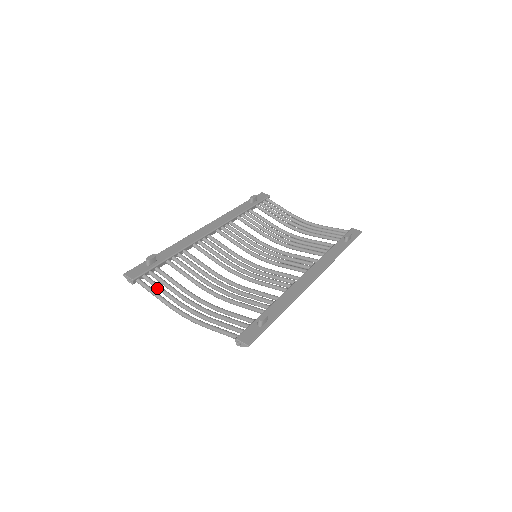
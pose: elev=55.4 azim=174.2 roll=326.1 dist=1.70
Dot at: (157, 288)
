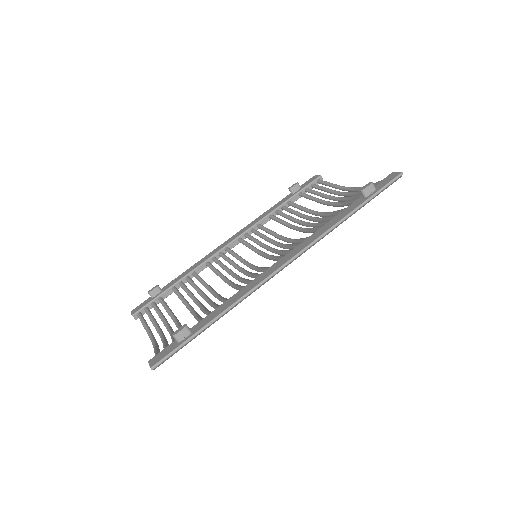
Dot at: occluded
